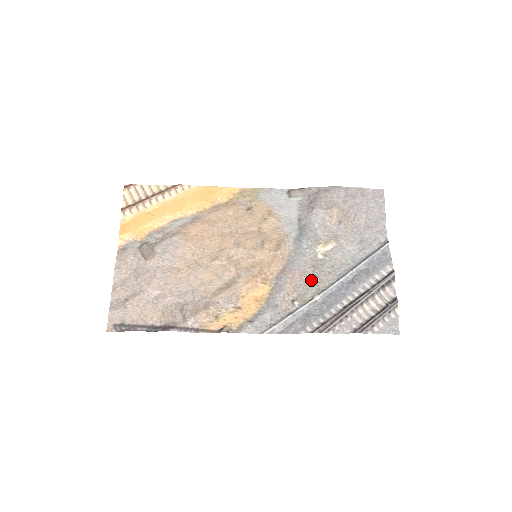
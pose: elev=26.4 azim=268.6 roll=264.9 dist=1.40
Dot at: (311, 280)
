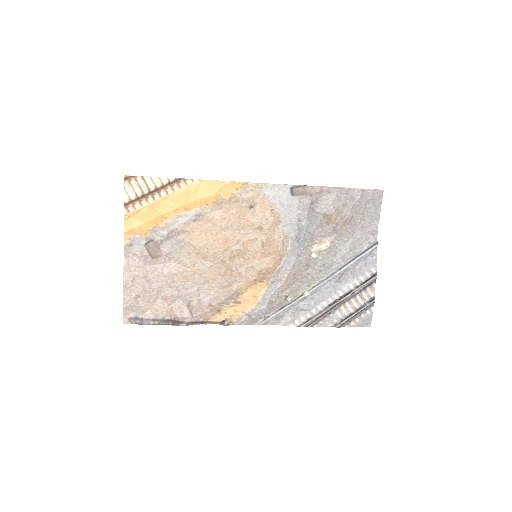
Dot at: (303, 277)
